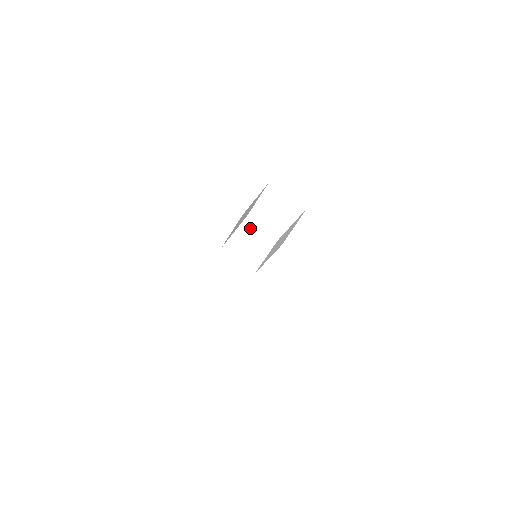
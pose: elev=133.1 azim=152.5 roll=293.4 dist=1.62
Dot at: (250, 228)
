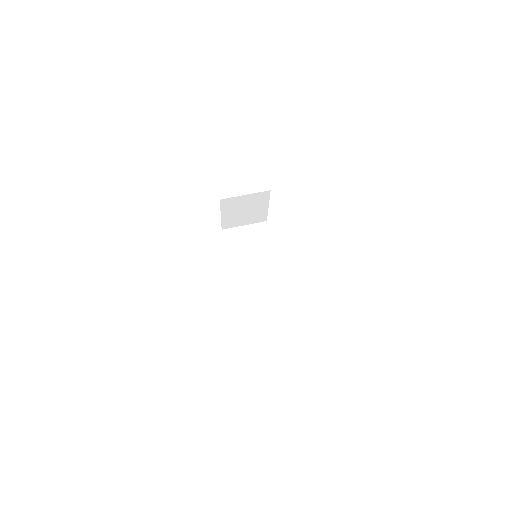
Dot at: (262, 230)
